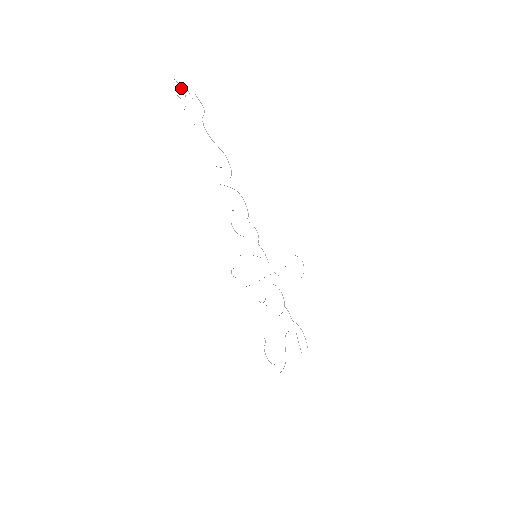
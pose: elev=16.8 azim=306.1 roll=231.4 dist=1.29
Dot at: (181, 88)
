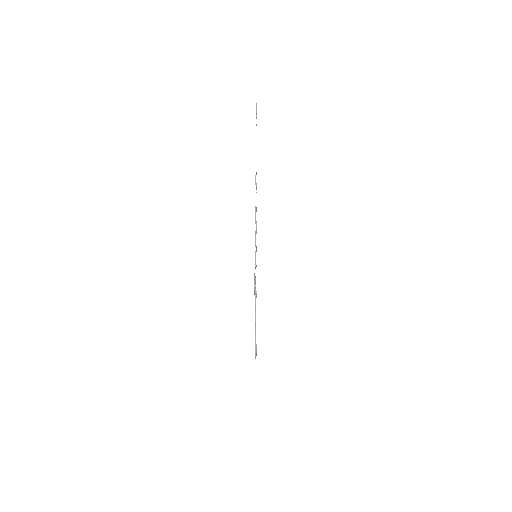
Dot at: (256, 111)
